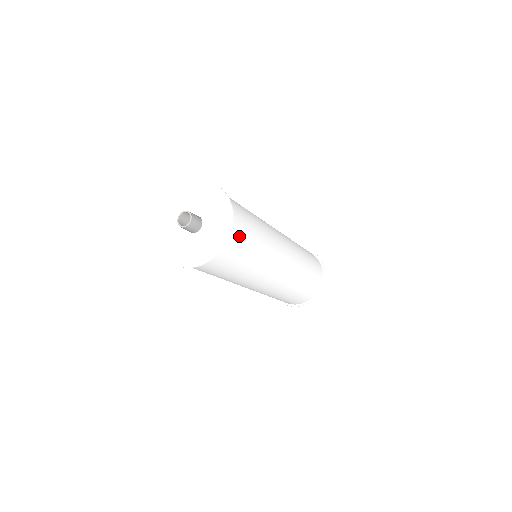
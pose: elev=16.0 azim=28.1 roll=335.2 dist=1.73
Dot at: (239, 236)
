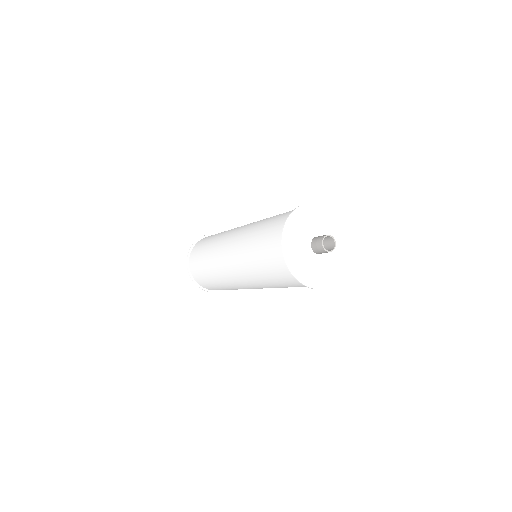
Dot at: occluded
